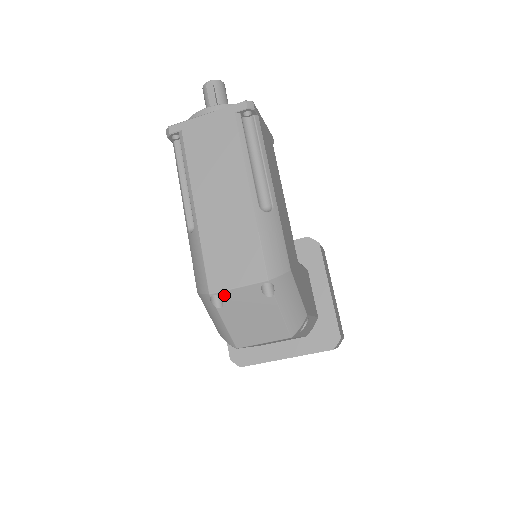
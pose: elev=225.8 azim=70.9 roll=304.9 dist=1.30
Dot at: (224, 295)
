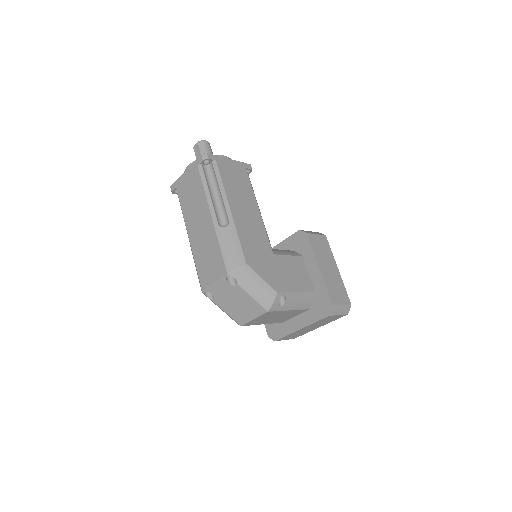
Dot at: (210, 290)
